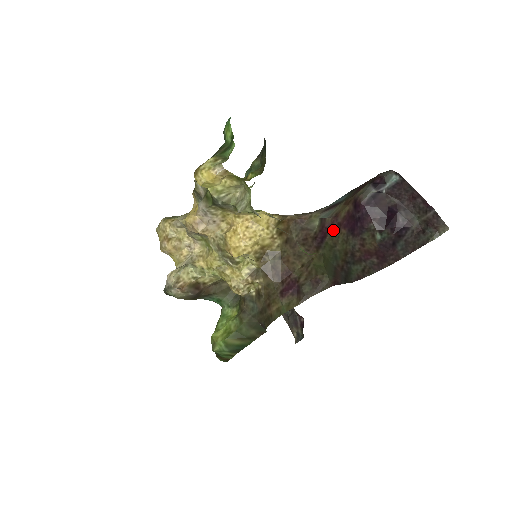
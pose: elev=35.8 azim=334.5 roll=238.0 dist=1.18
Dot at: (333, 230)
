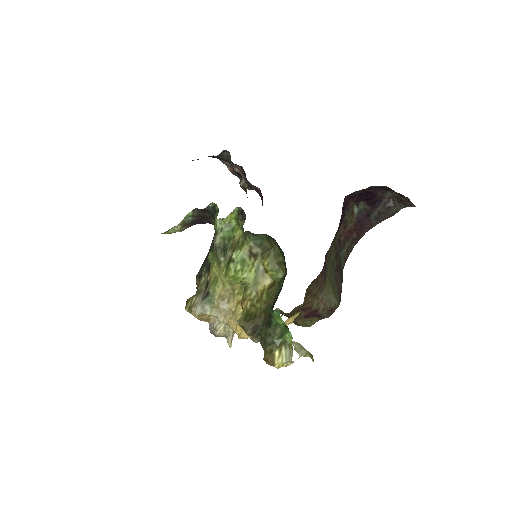
Dot at: occluded
